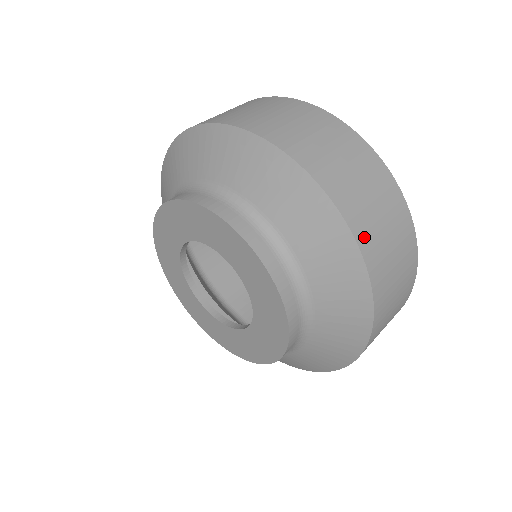
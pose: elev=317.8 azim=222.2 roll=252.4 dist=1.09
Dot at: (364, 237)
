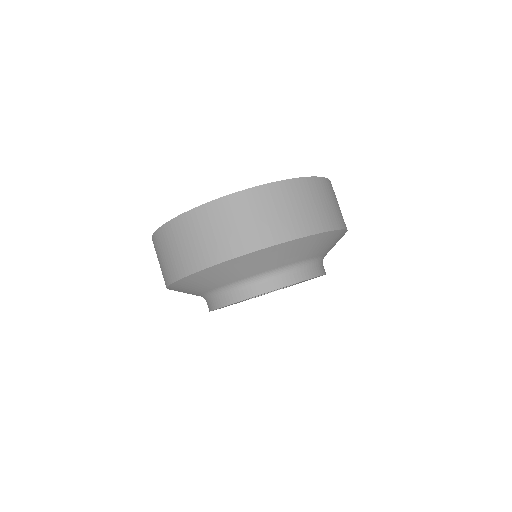
Dot at: occluded
